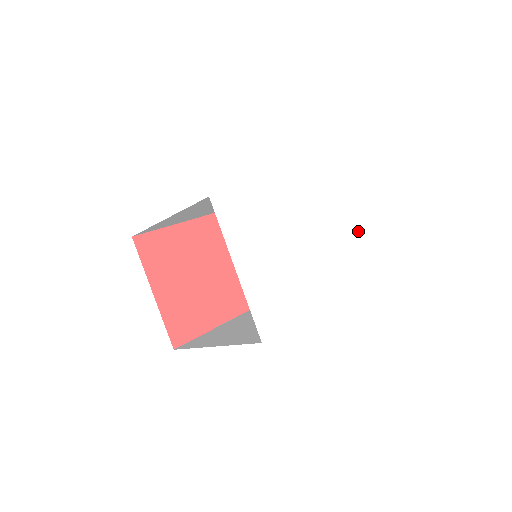
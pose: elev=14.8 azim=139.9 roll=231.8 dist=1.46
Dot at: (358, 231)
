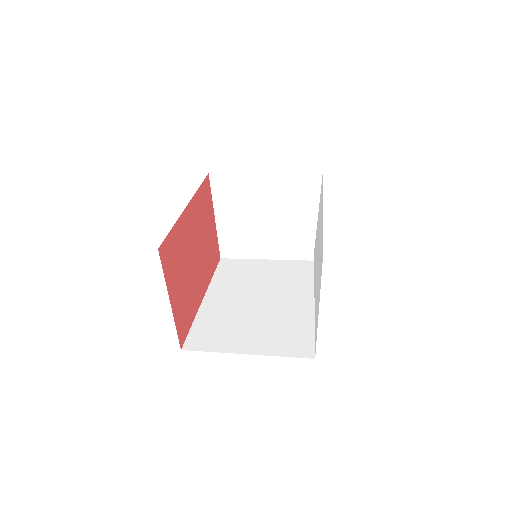
Dot at: (322, 228)
